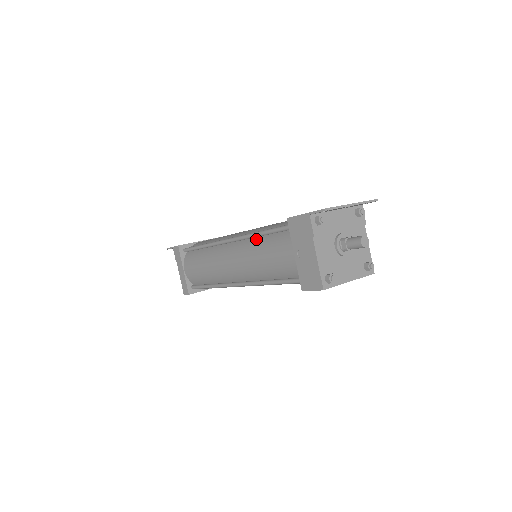
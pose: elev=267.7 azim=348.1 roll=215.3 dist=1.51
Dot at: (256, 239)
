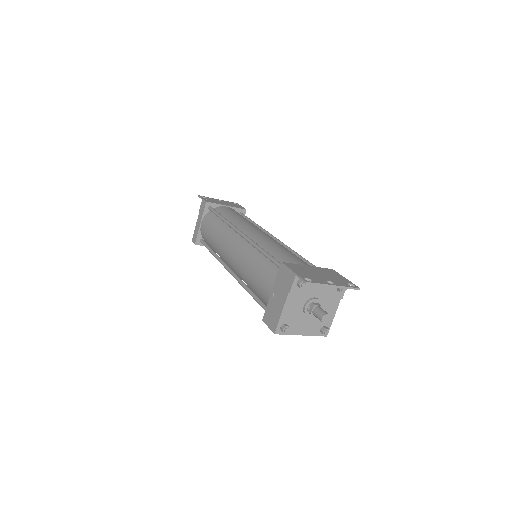
Dot at: (257, 252)
